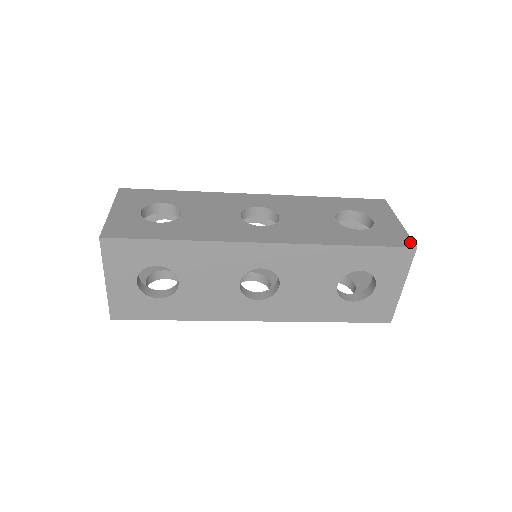
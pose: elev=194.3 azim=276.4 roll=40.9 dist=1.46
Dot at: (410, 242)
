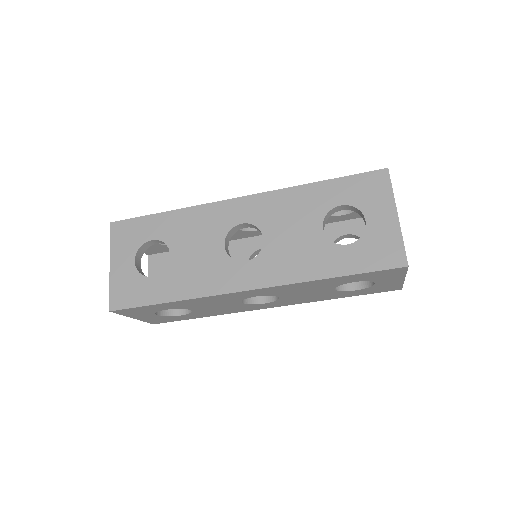
Dot at: occluded
